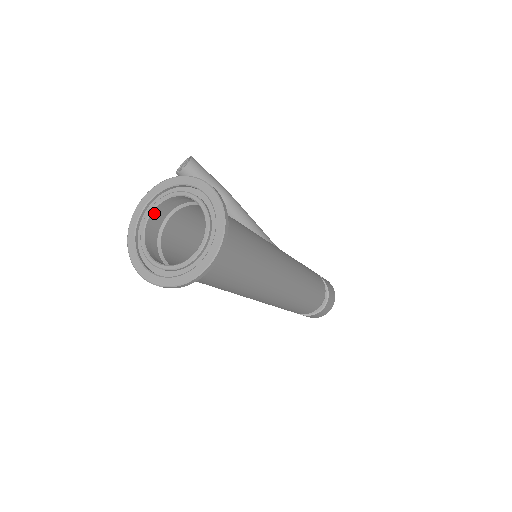
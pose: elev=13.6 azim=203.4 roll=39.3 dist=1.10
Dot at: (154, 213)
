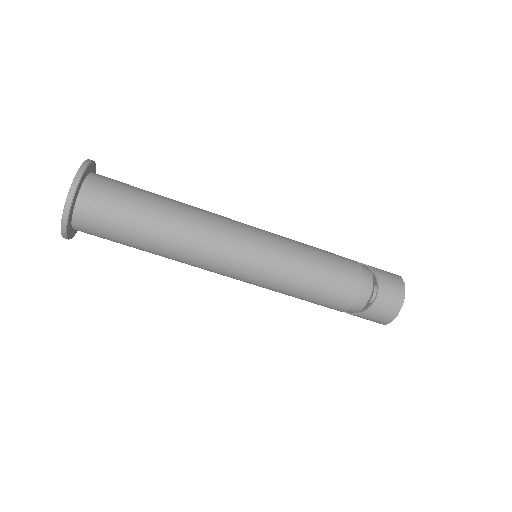
Dot at: occluded
